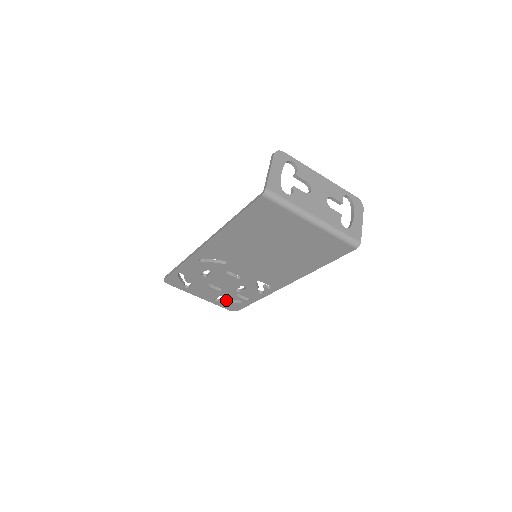
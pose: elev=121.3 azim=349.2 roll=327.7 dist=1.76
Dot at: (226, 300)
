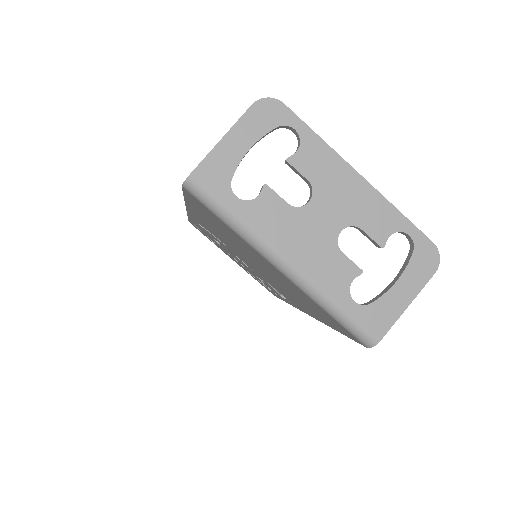
Dot at: occluded
